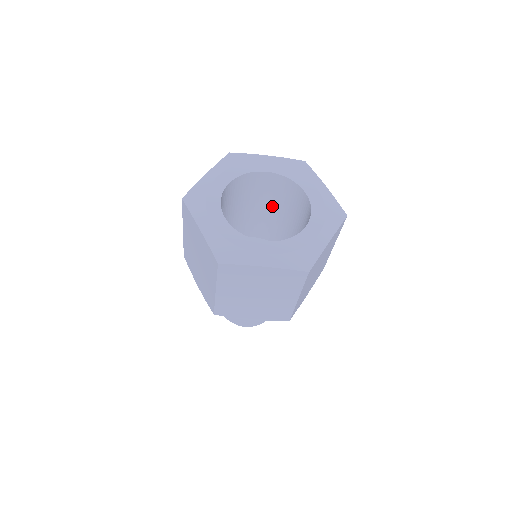
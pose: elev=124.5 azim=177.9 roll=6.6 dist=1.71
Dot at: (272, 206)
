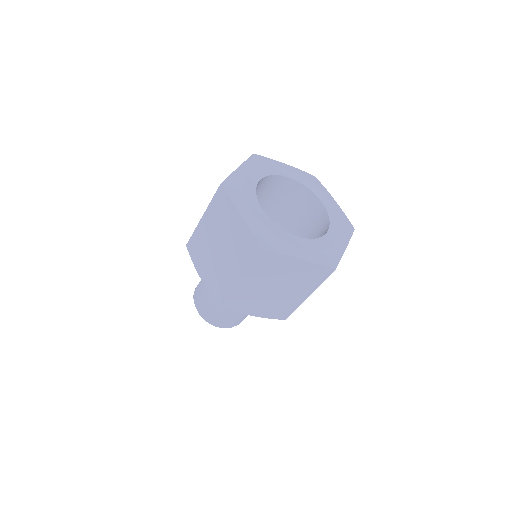
Dot at: (278, 212)
